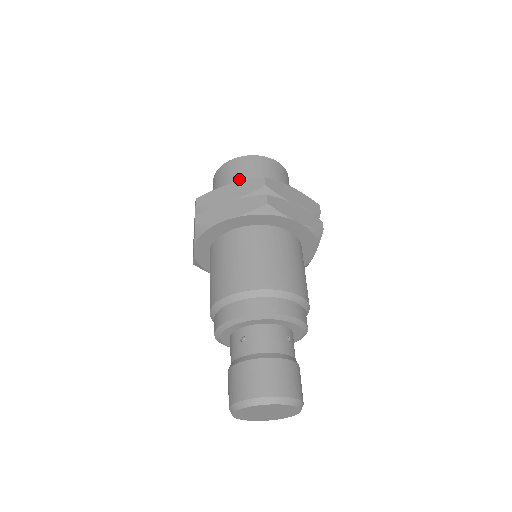
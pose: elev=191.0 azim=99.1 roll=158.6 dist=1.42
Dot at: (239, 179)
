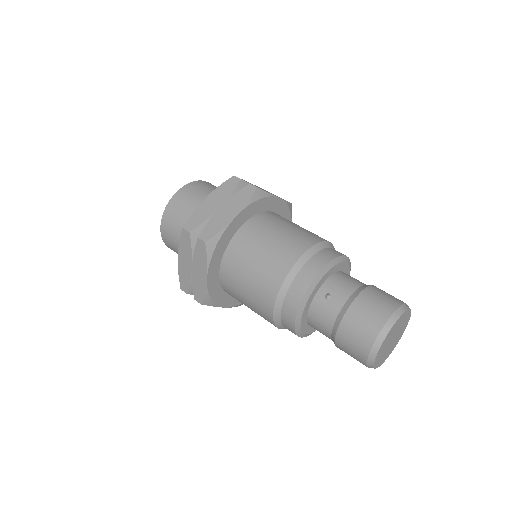
Dot at: (198, 201)
